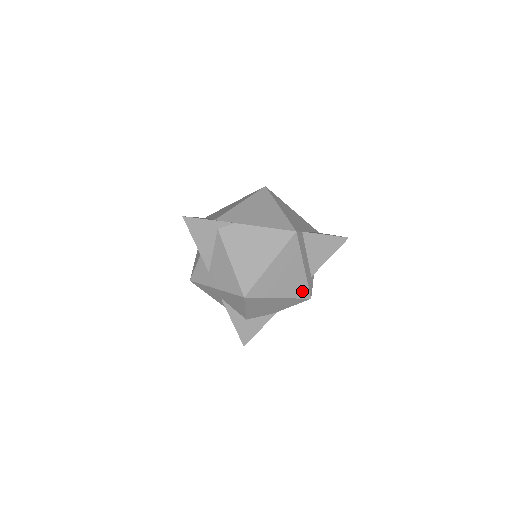
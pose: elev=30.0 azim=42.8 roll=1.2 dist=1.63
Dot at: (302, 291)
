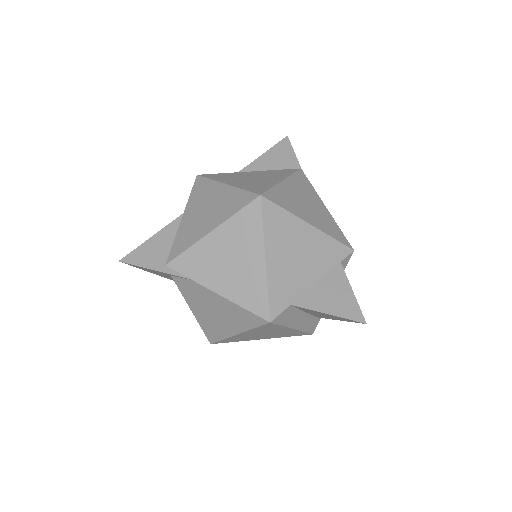
Dot at: (297, 334)
